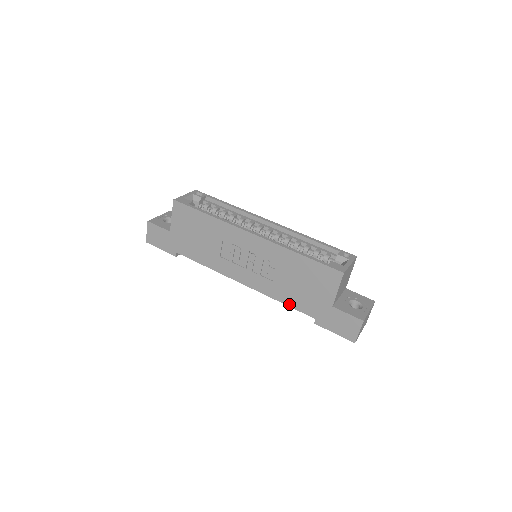
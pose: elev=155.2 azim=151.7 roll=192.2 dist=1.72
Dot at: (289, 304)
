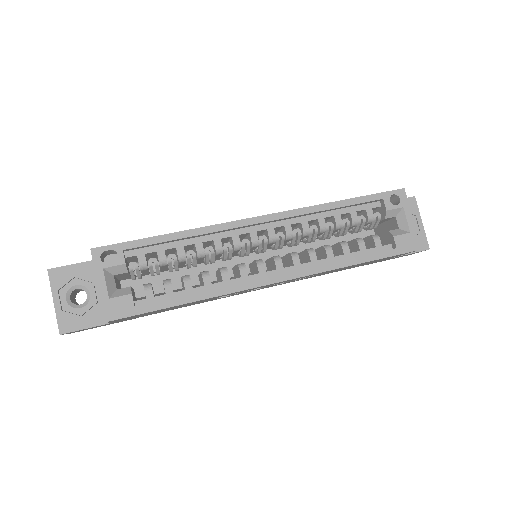
Dot at: occluded
